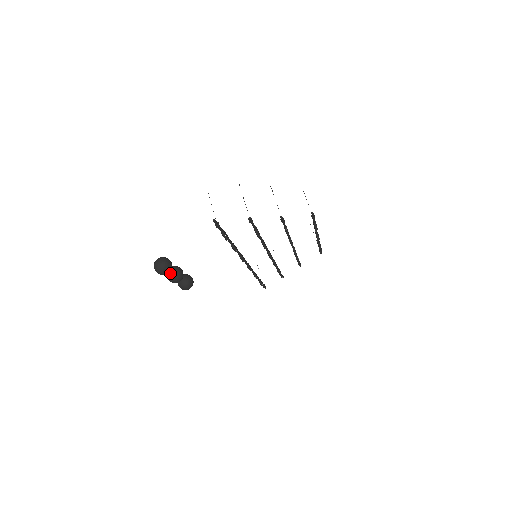
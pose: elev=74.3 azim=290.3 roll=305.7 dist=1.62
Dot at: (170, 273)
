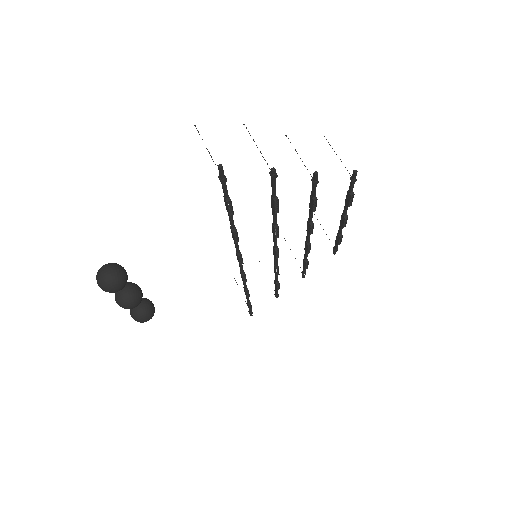
Dot at: (121, 292)
